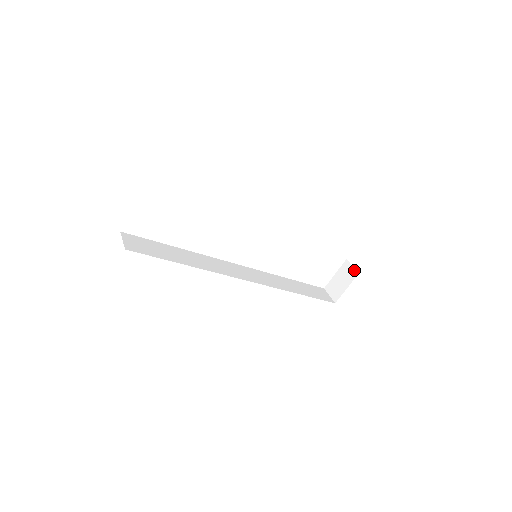
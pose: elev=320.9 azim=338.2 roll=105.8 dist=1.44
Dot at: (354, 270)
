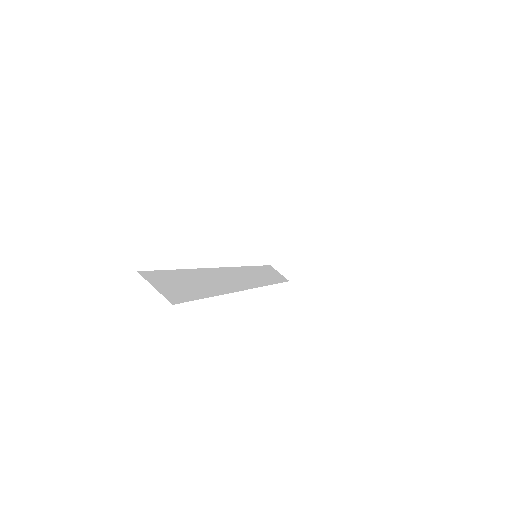
Dot at: (309, 244)
